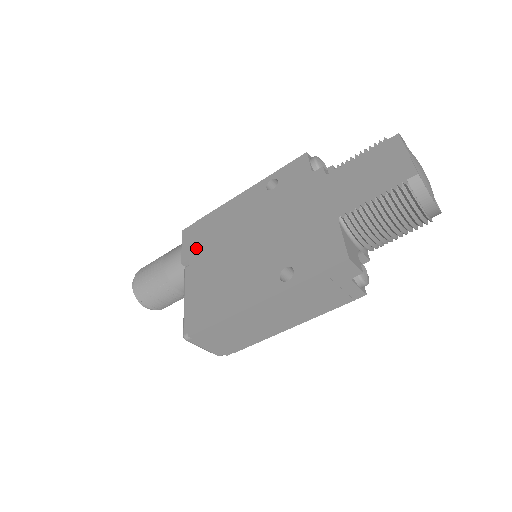
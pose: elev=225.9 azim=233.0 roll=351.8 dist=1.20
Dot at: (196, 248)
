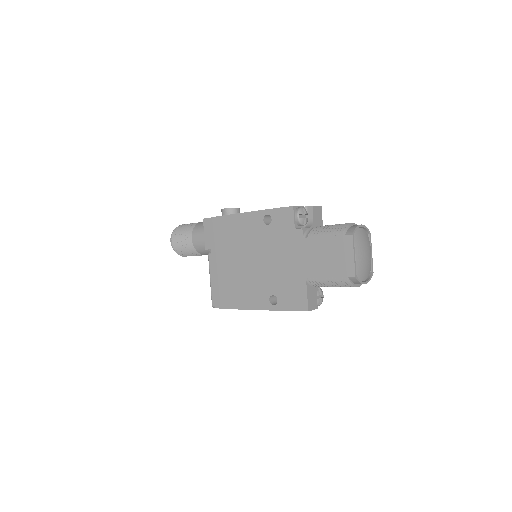
Dot at: (215, 243)
